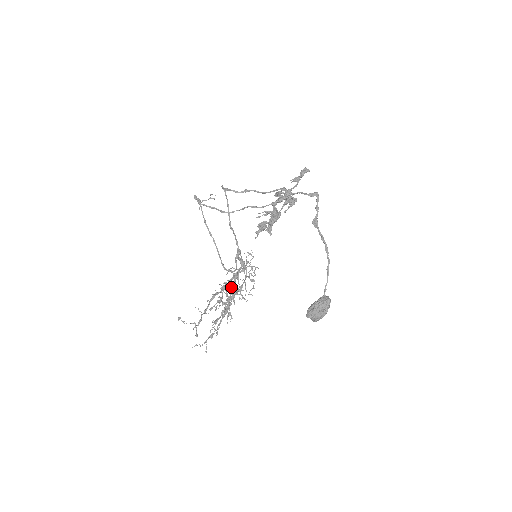
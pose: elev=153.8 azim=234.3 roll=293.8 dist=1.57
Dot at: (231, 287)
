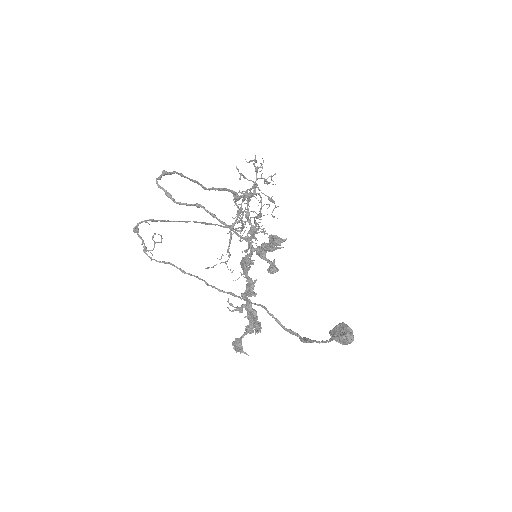
Dot at: occluded
